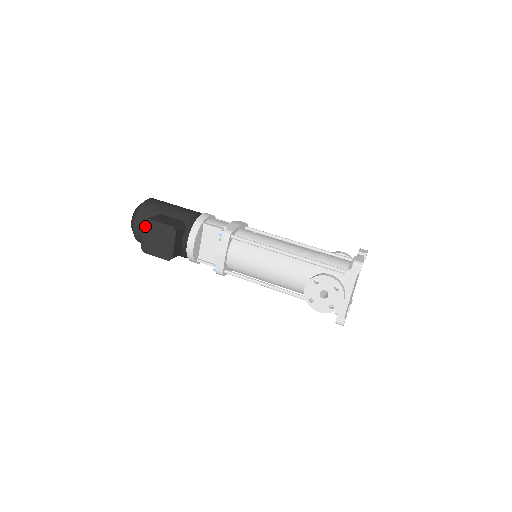
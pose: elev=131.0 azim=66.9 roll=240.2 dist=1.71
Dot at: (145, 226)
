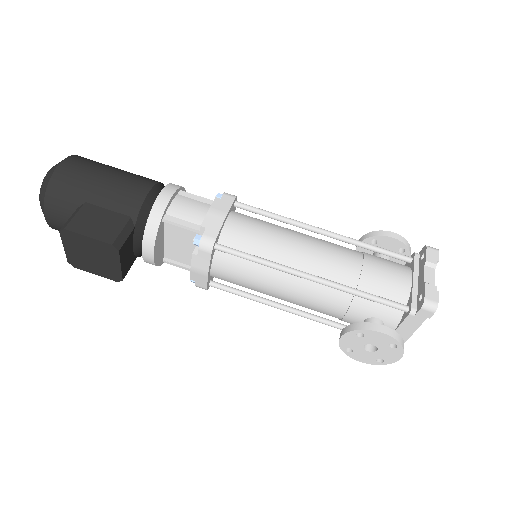
Dot at: (63, 238)
